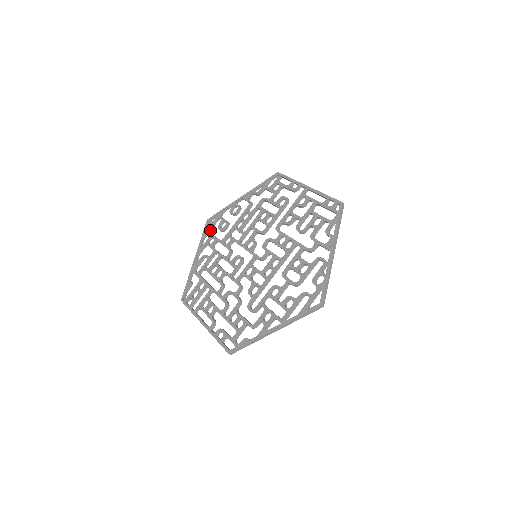
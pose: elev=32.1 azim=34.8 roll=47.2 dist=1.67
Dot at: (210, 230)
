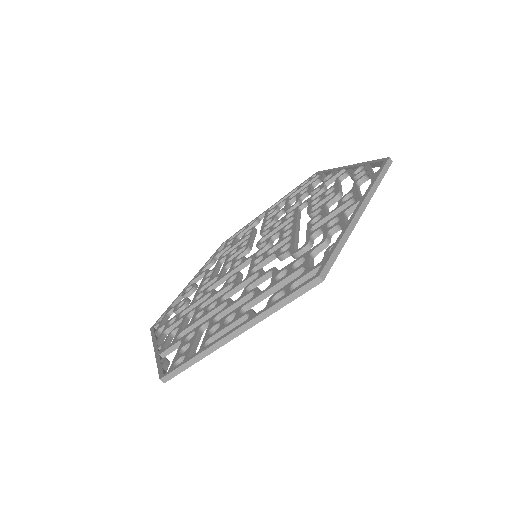
Dot at: occluded
